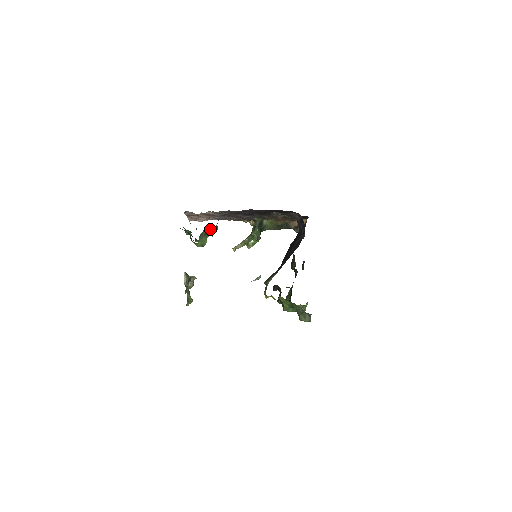
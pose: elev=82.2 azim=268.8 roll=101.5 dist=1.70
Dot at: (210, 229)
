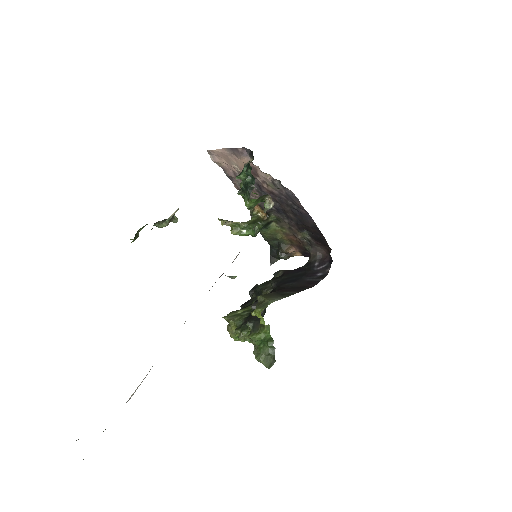
Dot at: occluded
